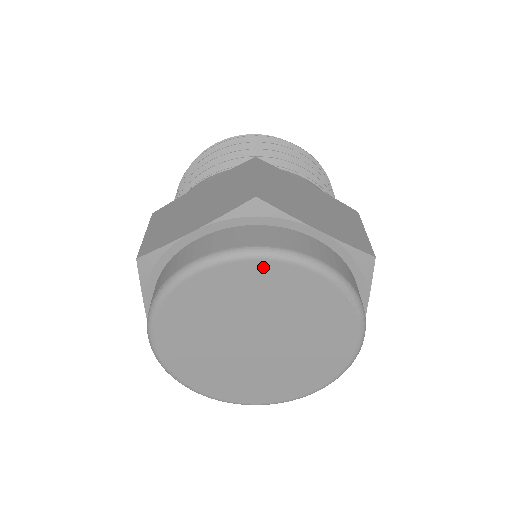
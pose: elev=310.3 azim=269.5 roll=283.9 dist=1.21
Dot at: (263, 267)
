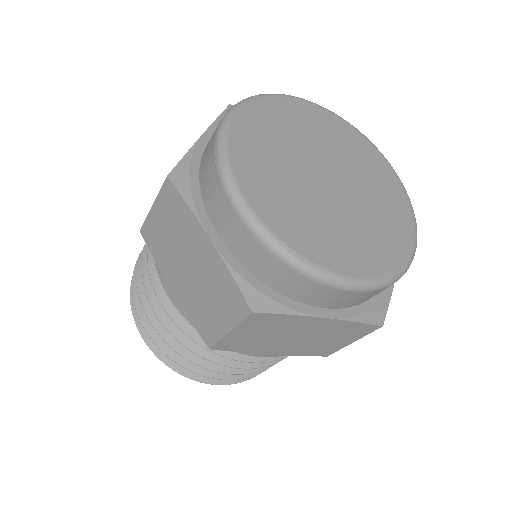
Dot at: (278, 102)
